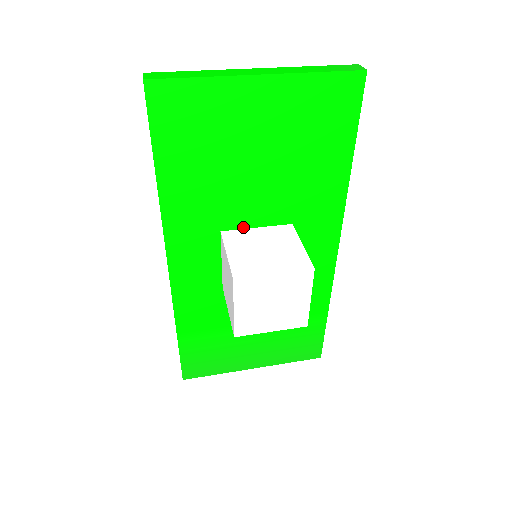
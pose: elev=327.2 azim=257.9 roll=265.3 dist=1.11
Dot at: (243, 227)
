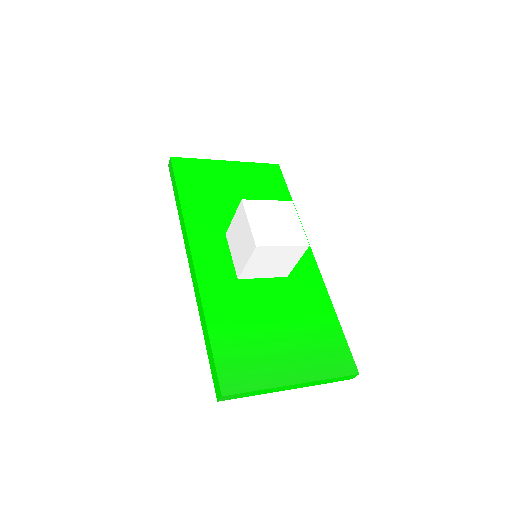
Dot at: occluded
